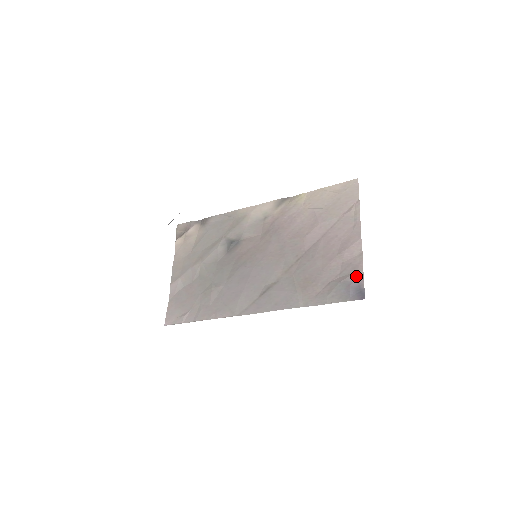
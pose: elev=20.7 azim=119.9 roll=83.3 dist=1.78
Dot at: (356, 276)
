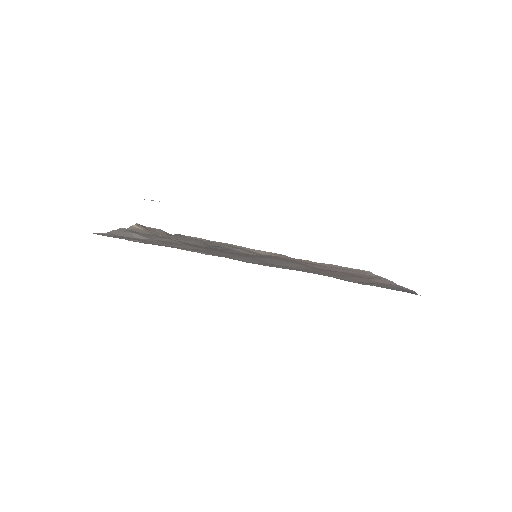
Dot at: (401, 286)
